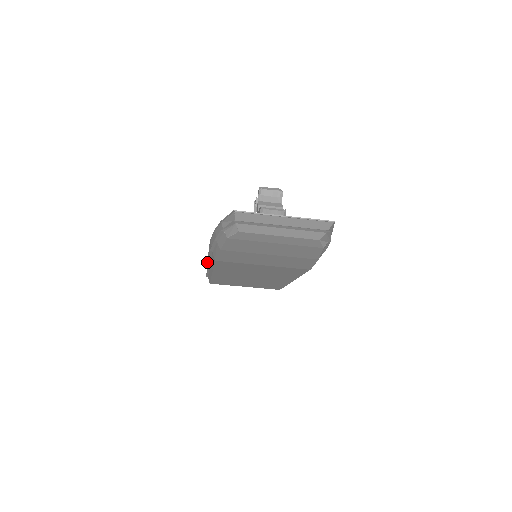
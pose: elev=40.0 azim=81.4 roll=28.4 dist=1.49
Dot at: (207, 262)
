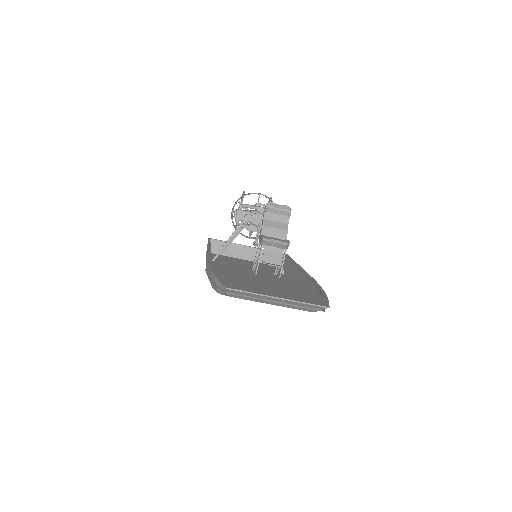
Dot at: occluded
